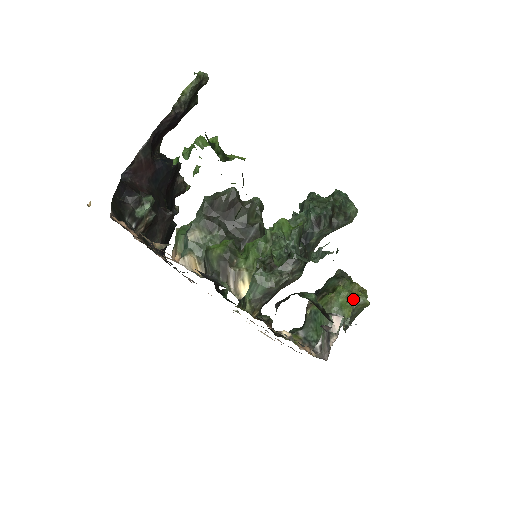
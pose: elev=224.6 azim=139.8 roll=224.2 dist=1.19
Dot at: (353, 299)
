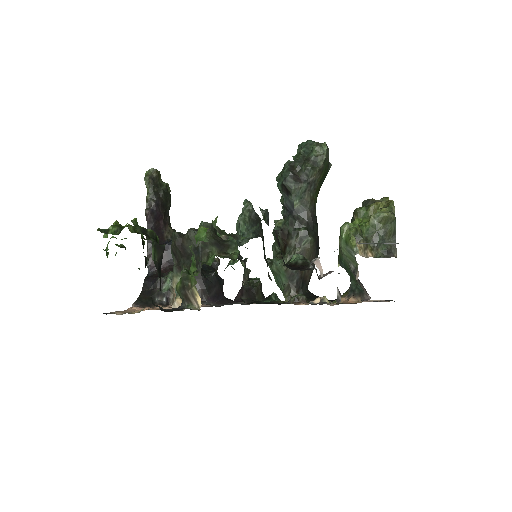
Dot at: (369, 223)
